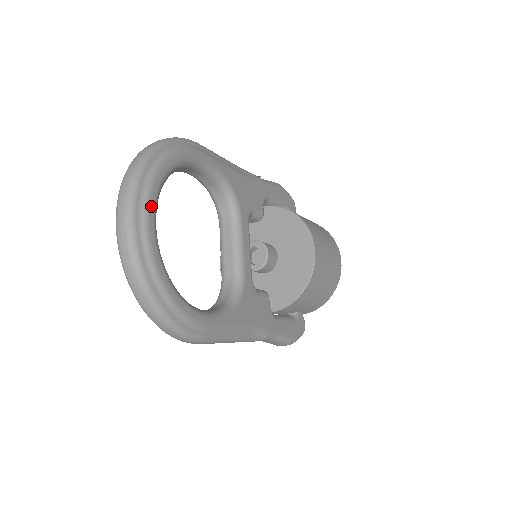
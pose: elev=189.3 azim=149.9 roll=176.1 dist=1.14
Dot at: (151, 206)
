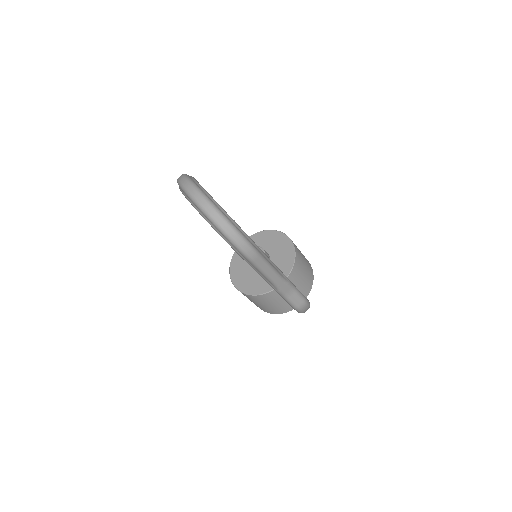
Dot at: occluded
